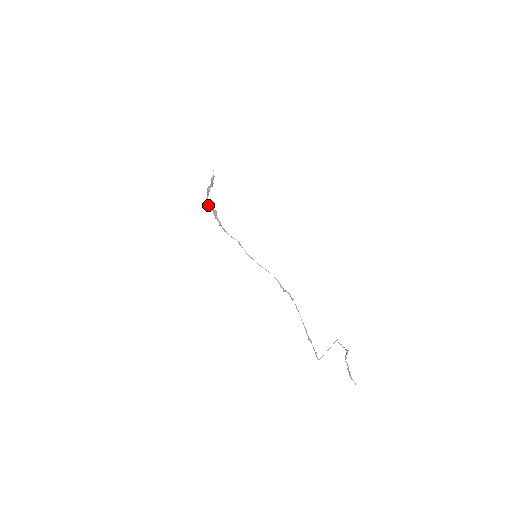
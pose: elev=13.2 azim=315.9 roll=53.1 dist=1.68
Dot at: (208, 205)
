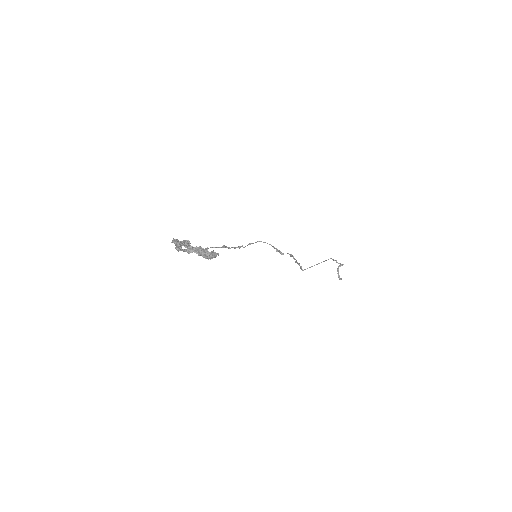
Dot at: occluded
